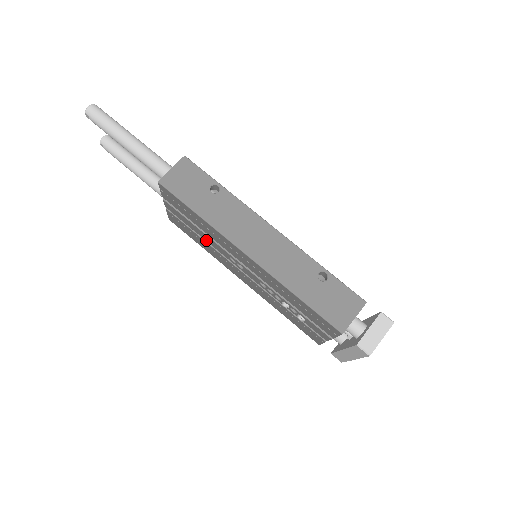
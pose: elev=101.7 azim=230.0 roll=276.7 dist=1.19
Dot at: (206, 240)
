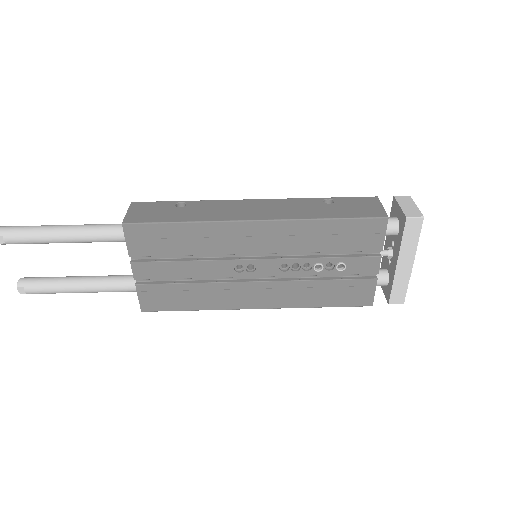
Dot at: (199, 276)
